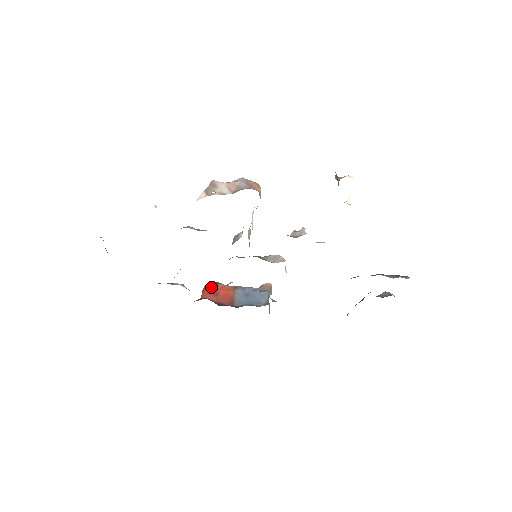
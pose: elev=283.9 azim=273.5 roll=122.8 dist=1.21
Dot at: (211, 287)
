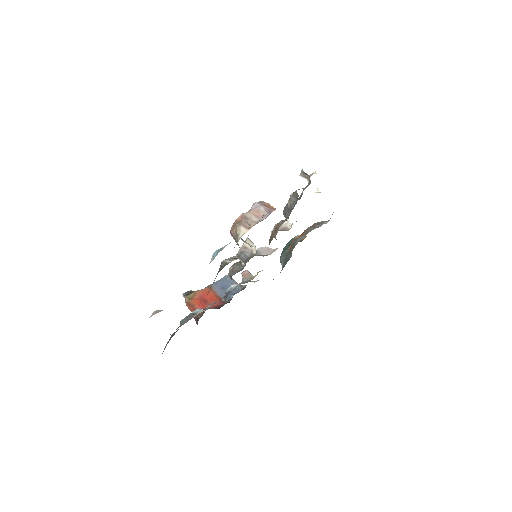
Dot at: (195, 298)
